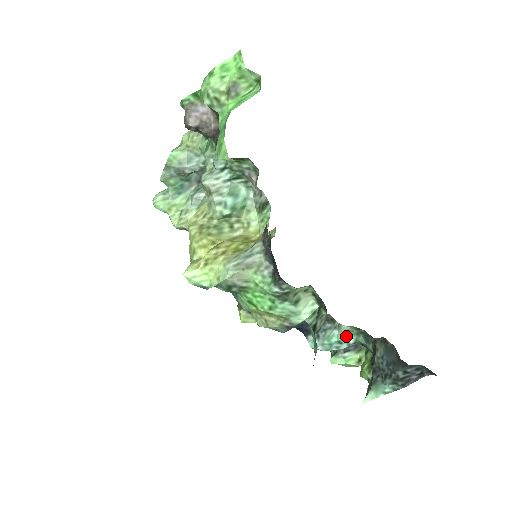
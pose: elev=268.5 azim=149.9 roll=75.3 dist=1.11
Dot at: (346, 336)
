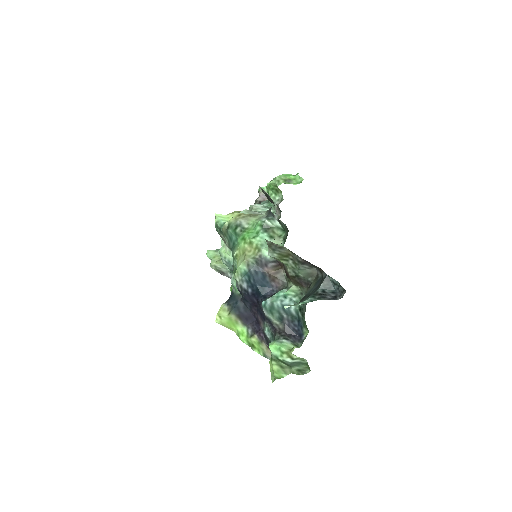
Dot at: (291, 295)
